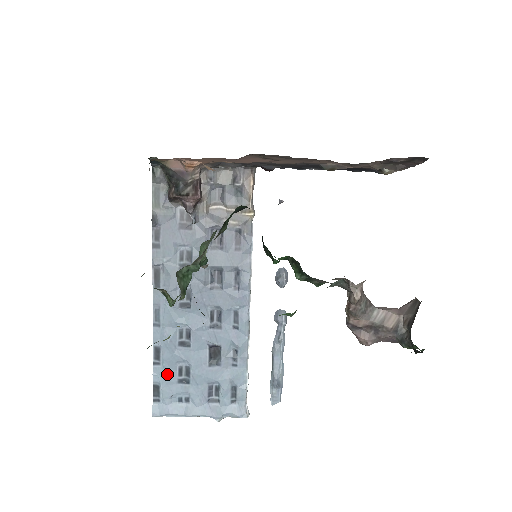
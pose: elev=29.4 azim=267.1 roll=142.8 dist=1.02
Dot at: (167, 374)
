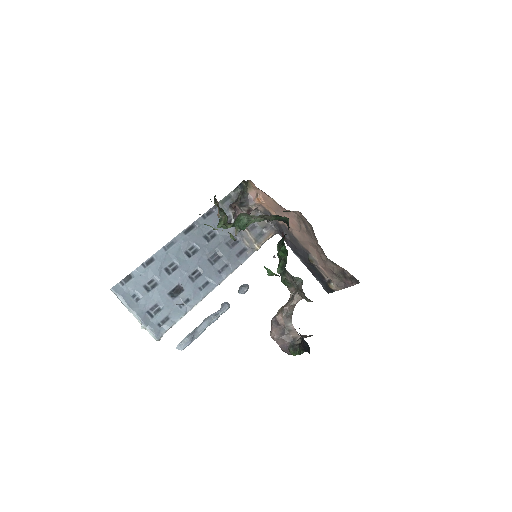
Dot at: (143, 276)
